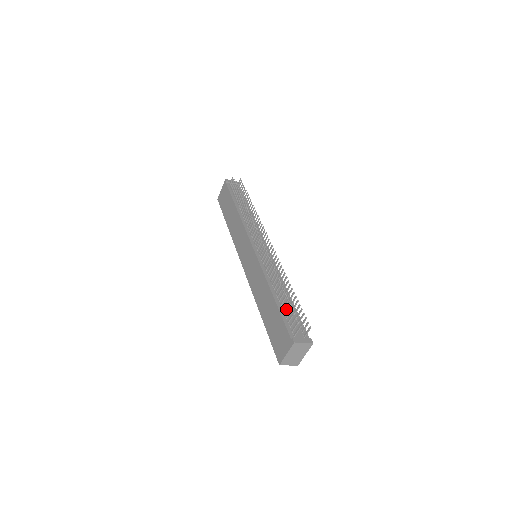
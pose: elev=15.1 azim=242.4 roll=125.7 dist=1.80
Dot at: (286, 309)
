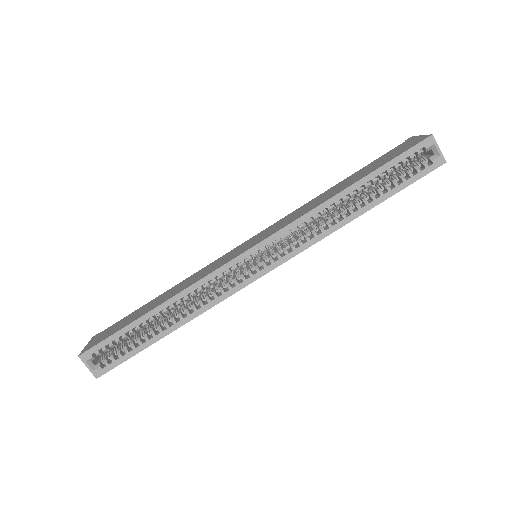
Dot at: occluded
